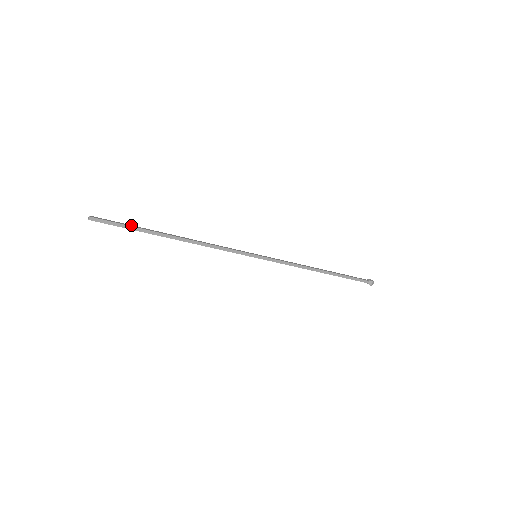
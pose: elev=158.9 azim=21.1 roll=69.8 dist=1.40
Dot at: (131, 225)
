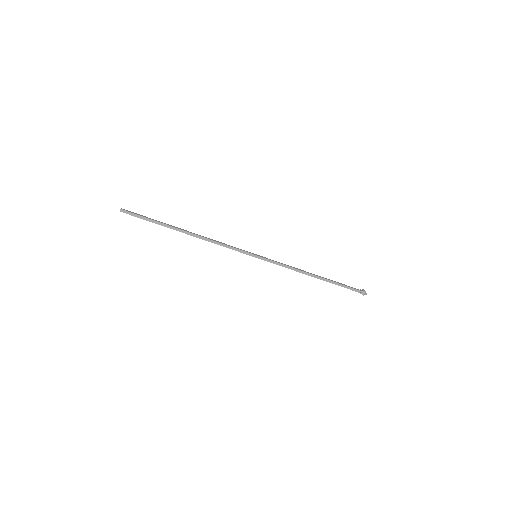
Dot at: (153, 219)
